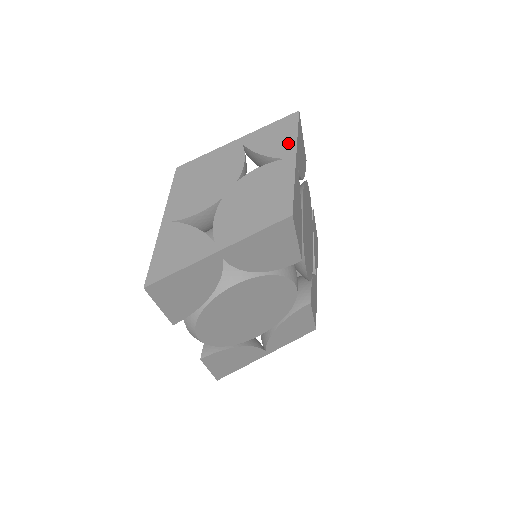
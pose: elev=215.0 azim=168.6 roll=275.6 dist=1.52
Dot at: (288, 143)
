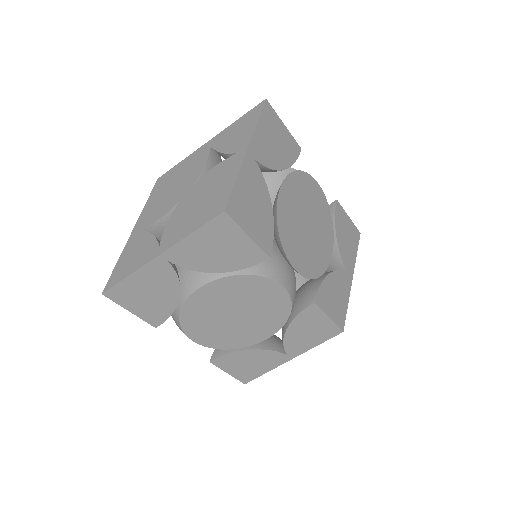
Dot at: (245, 136)
